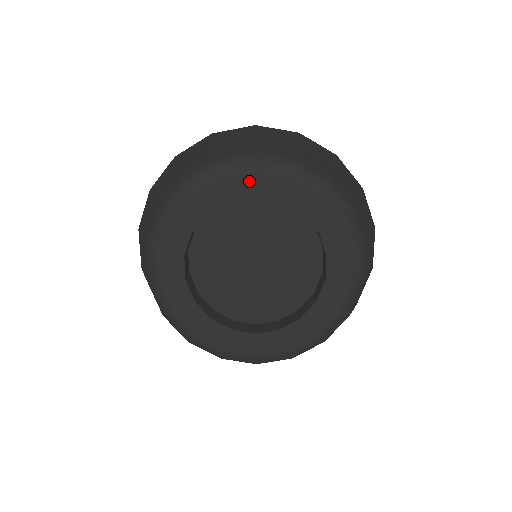
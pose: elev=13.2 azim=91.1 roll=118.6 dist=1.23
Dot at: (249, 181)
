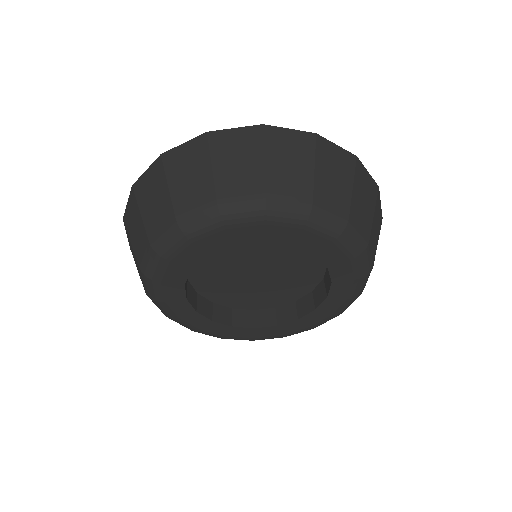
Dot at: (258, 231)
